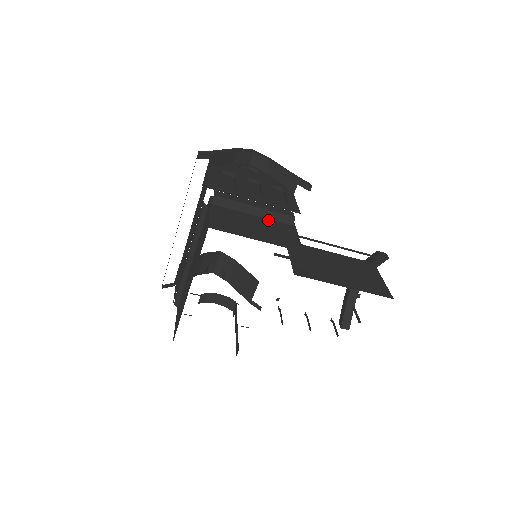
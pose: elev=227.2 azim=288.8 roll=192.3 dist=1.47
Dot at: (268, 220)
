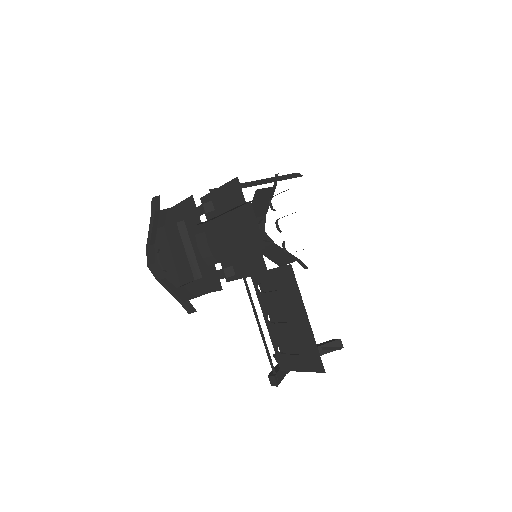
Dot at: occluded
